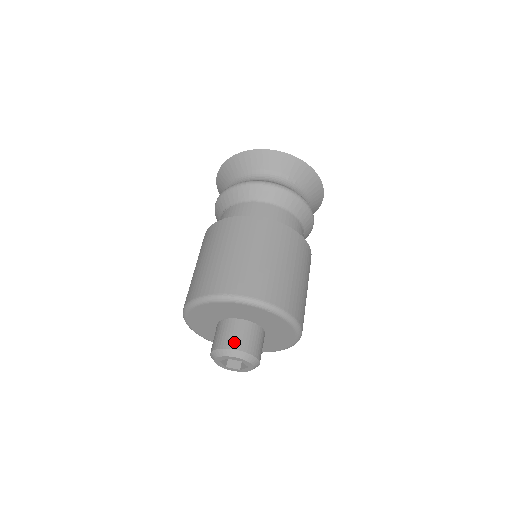
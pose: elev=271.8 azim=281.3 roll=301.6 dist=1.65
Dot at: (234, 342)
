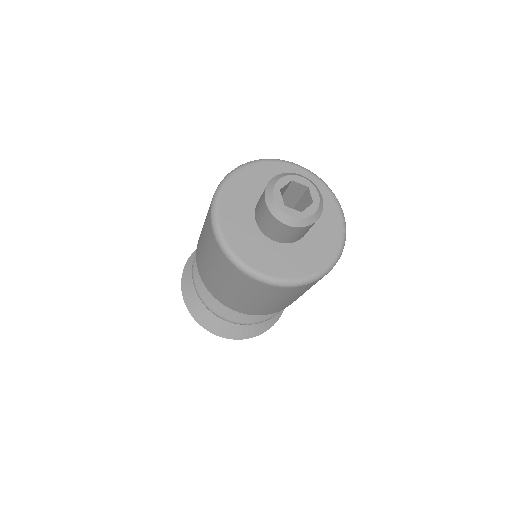
Dot at: occluded
